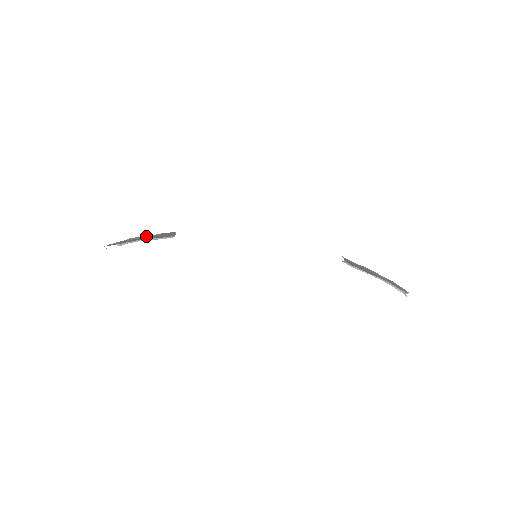
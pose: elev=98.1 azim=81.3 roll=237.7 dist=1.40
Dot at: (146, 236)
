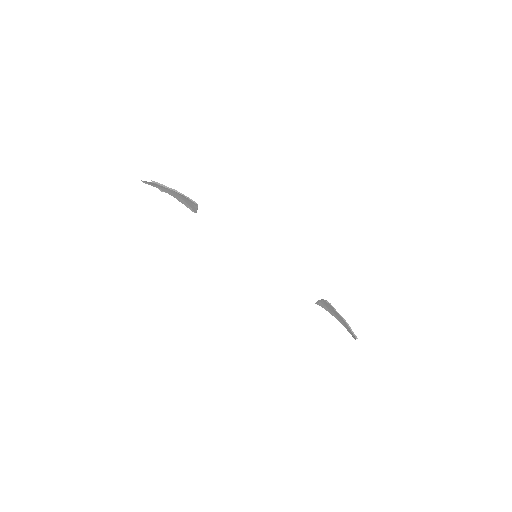
Dot at: (174, 195)
